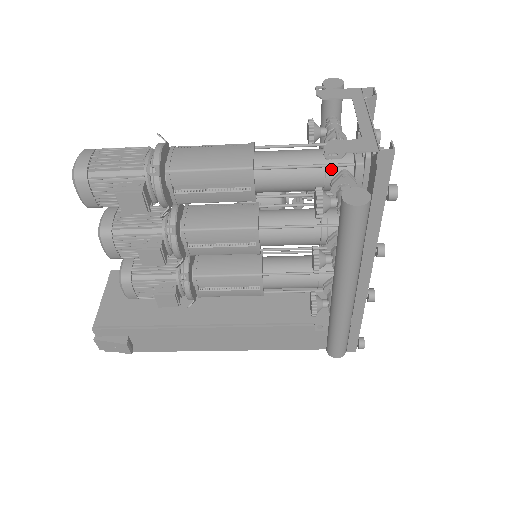
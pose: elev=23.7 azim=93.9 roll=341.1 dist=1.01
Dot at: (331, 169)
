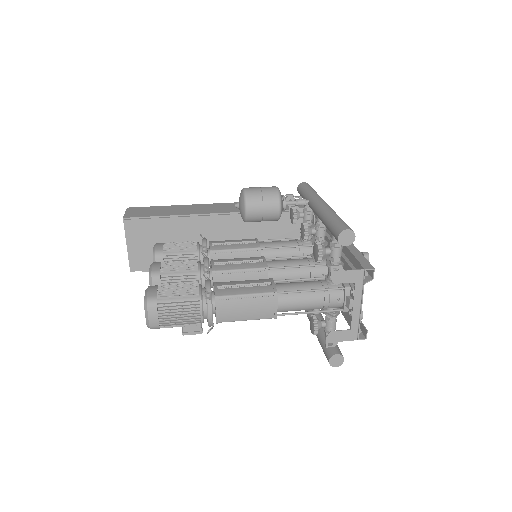
Dot at: occluded
